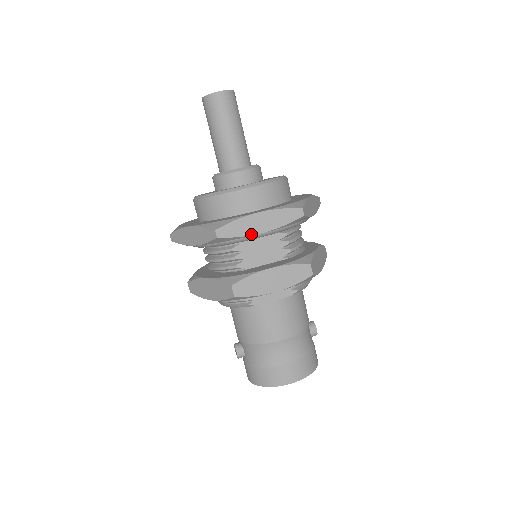
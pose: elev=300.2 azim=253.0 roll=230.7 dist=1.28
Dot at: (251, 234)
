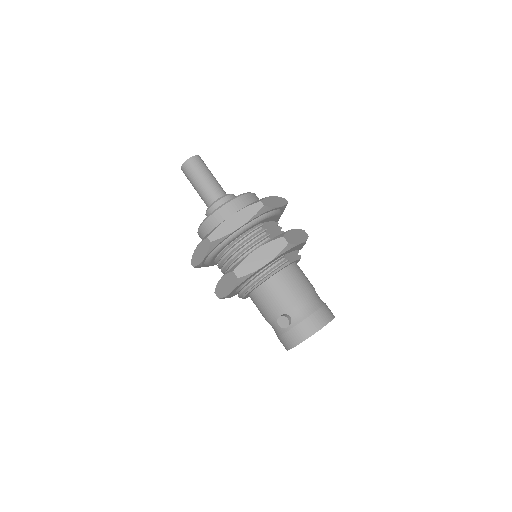
Dot at: (275, 207)
